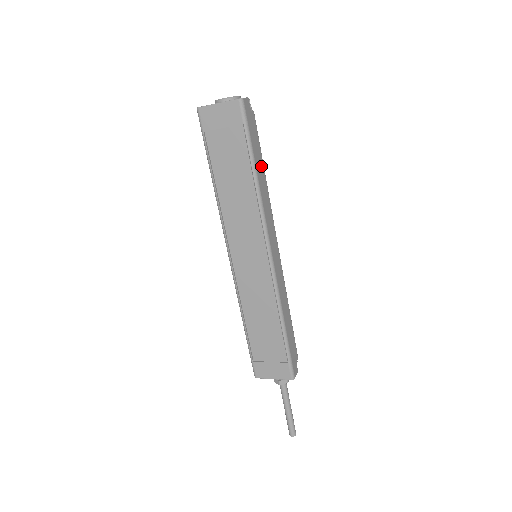
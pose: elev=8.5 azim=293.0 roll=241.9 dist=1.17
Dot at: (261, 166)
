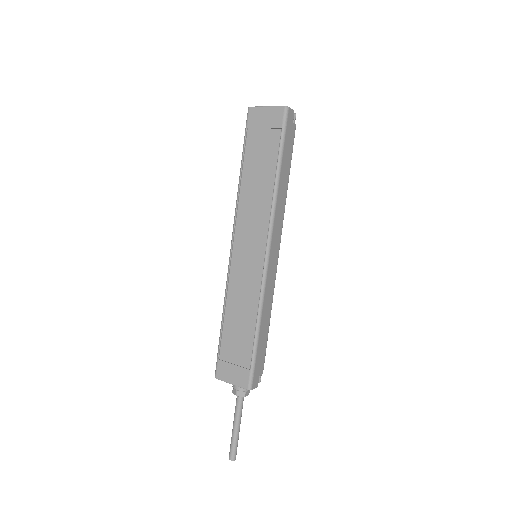
Dot at: (287, 173)
